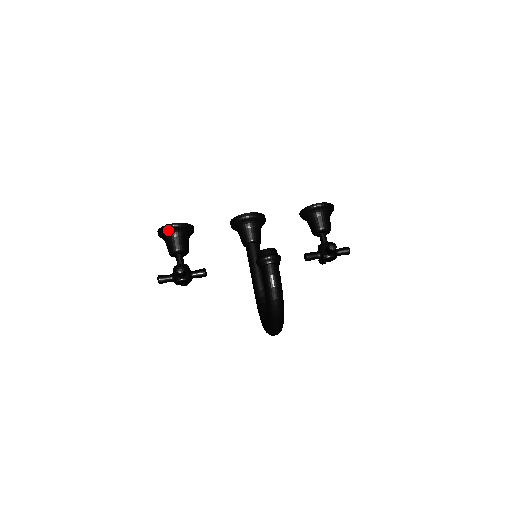
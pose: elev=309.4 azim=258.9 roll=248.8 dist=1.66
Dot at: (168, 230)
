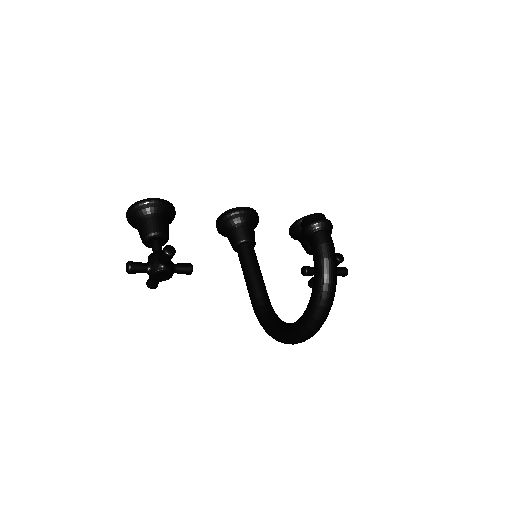
Dot at: (148, 206)
